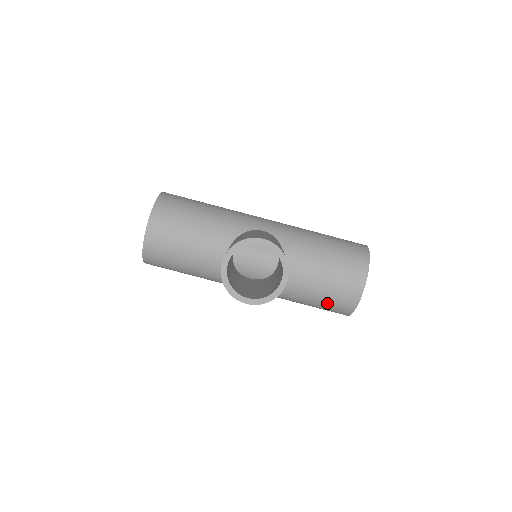
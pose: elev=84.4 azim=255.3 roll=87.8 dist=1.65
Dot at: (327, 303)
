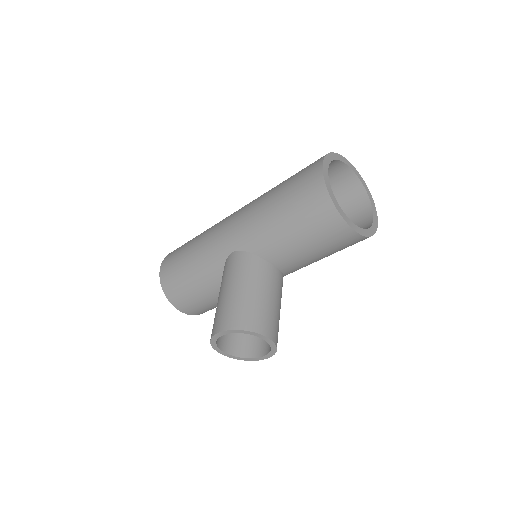
Dot at: occluded
